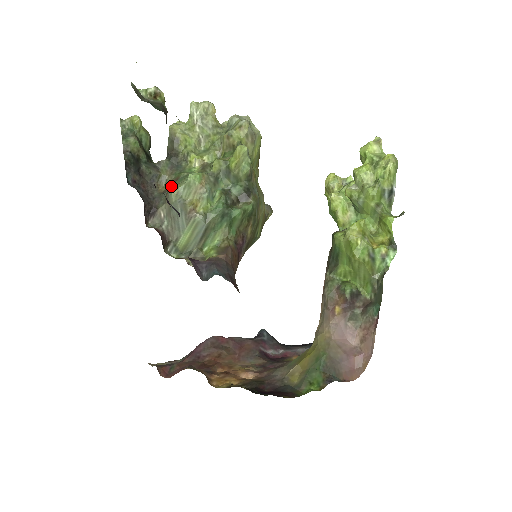
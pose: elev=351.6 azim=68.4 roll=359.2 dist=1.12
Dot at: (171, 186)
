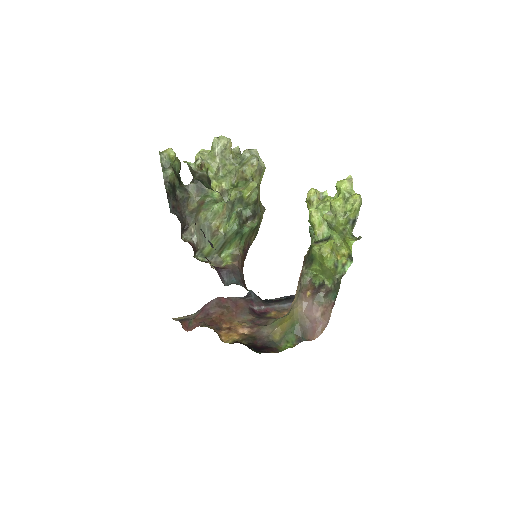
Dot at: (199, 209)
